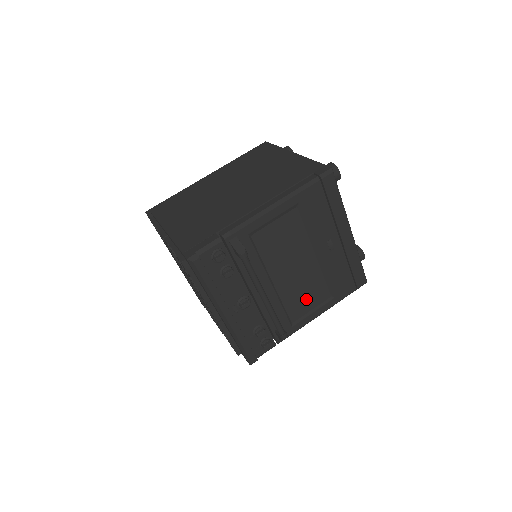
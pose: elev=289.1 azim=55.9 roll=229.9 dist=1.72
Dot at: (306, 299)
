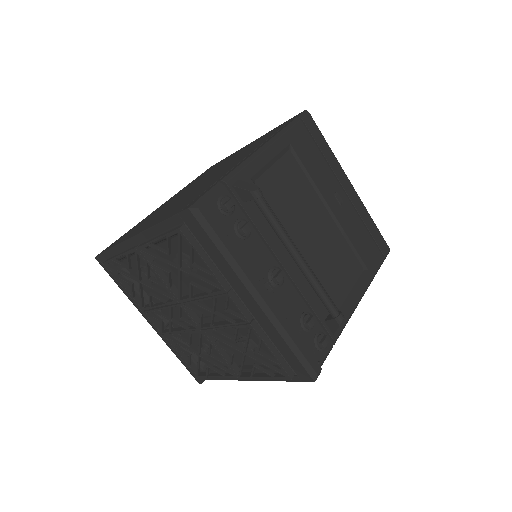
Dot at: (340, 273)
